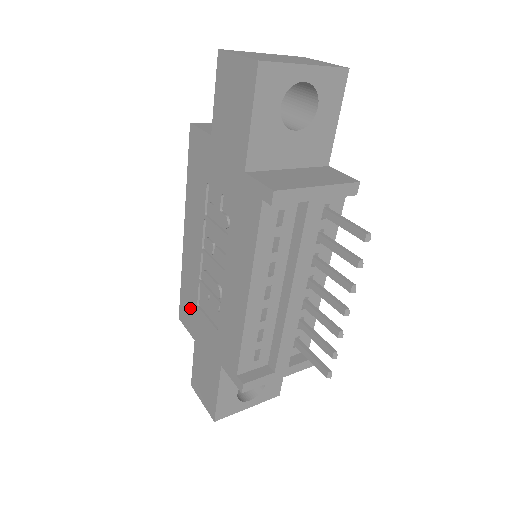
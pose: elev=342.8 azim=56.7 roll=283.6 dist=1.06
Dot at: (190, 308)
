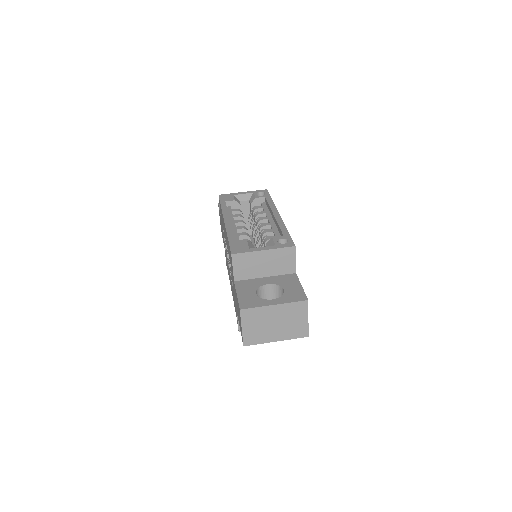
Dot at: (221, 216)
